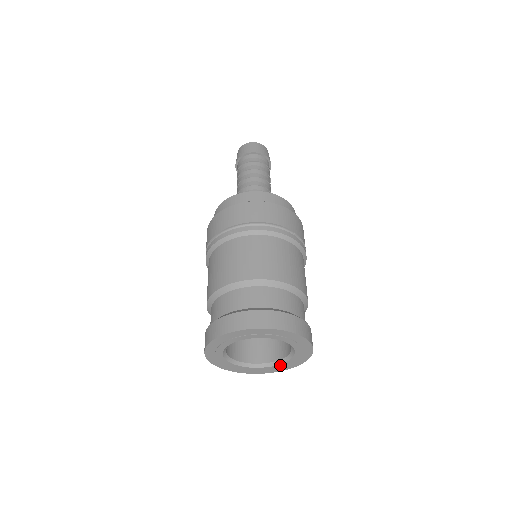
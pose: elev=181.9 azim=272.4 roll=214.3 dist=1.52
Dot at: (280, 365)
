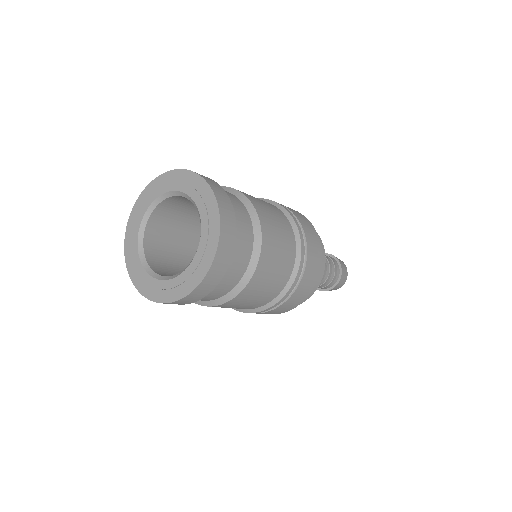
Dot at: (192, 265)
